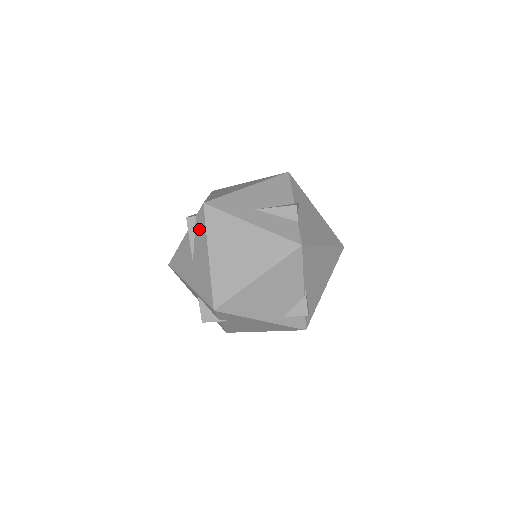
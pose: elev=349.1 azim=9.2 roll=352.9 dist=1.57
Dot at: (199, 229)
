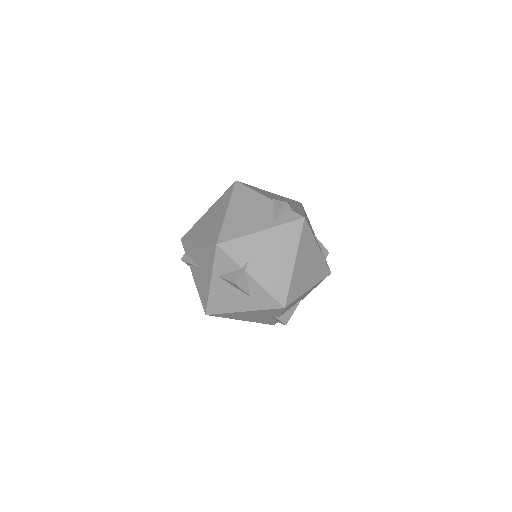
Dot at: (189, 250)
